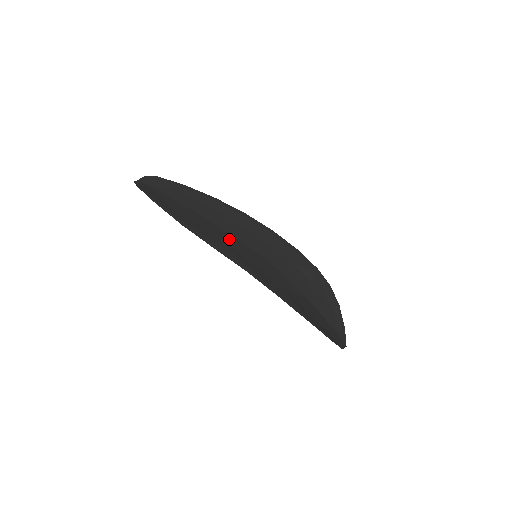
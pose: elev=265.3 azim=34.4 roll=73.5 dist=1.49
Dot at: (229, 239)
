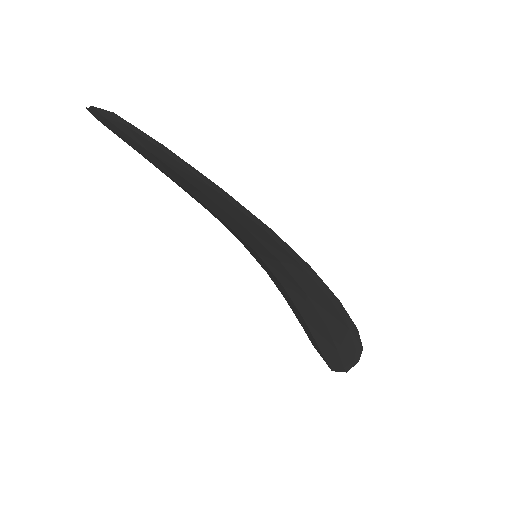
Dot at: occluded
